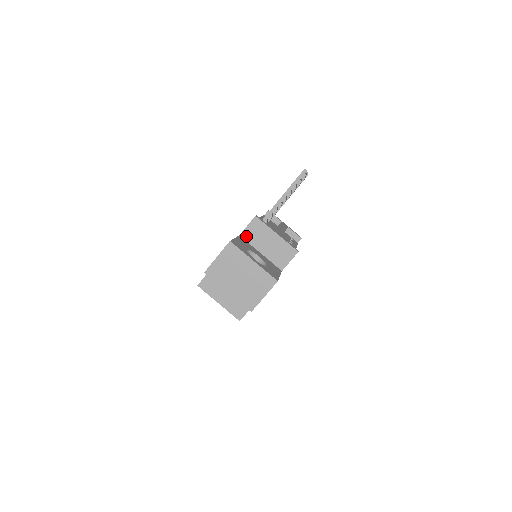
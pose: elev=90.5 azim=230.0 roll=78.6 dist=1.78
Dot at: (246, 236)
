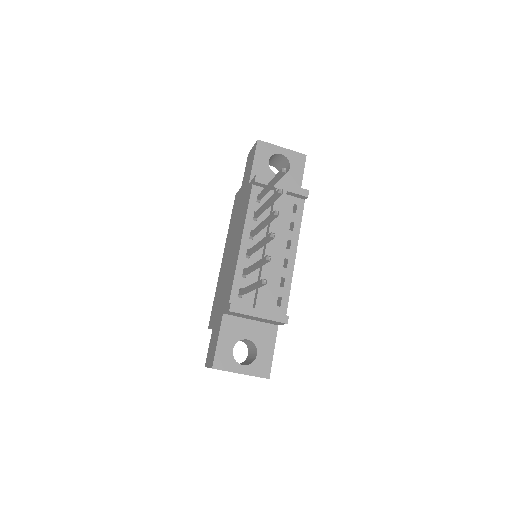
Dot at: (230, 314)
